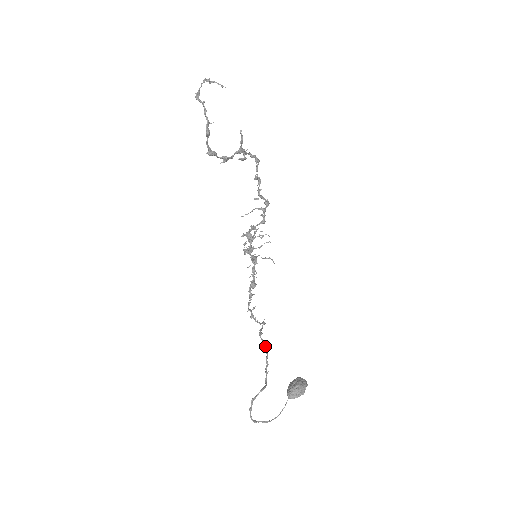
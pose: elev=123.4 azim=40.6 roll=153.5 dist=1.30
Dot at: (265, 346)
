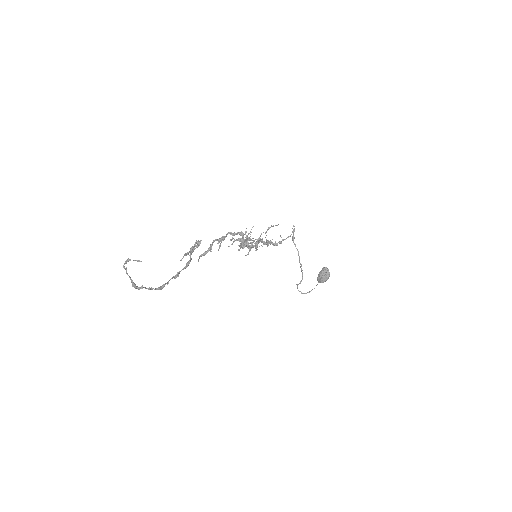
Dot at: occluded
